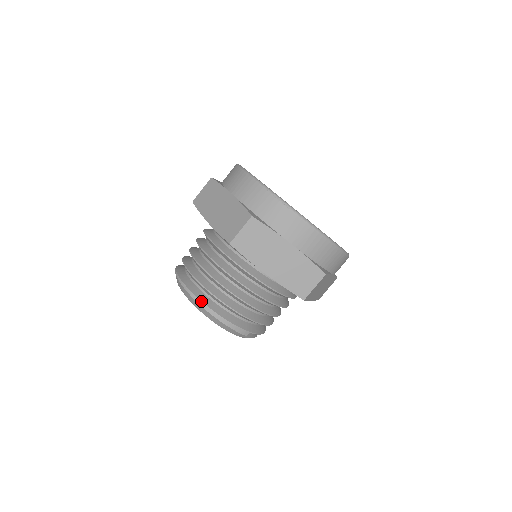
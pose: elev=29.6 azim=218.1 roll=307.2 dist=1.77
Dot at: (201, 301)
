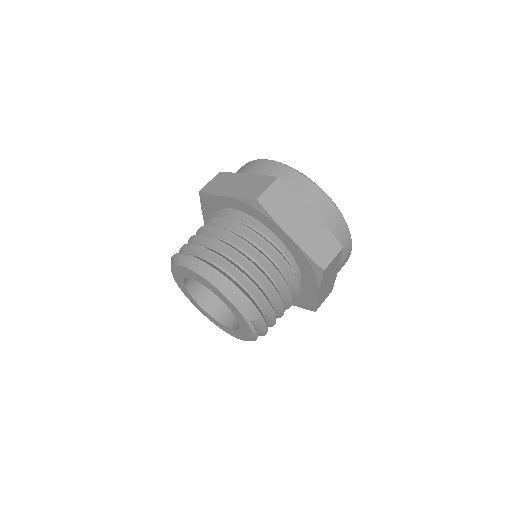
Dot at: (214, 268)
